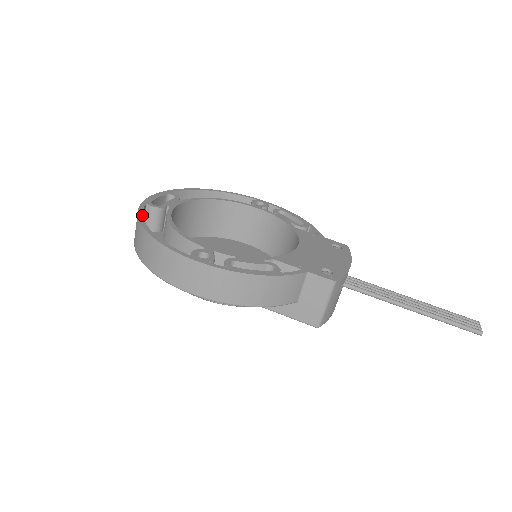
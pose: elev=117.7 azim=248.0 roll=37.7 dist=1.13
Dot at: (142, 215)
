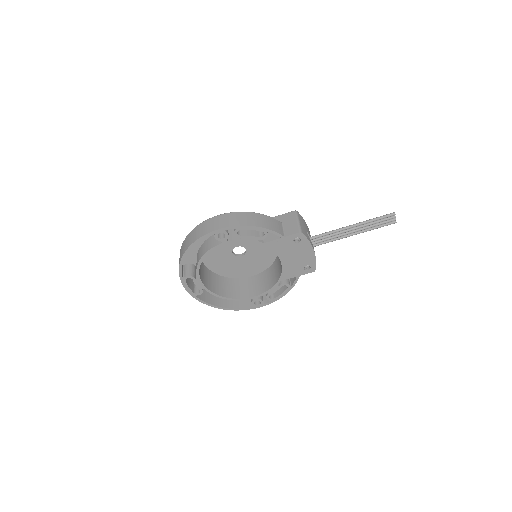
Dot at: (208, 304)
